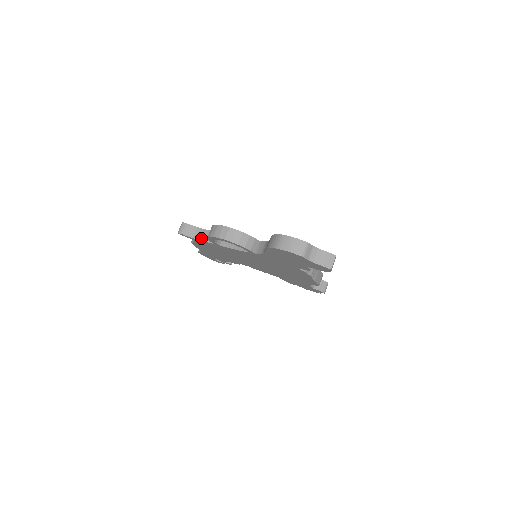
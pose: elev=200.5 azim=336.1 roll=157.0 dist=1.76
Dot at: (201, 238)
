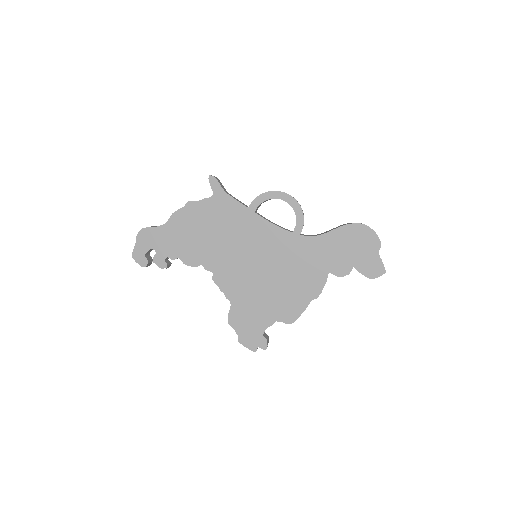
Dot at: (233, 197)
